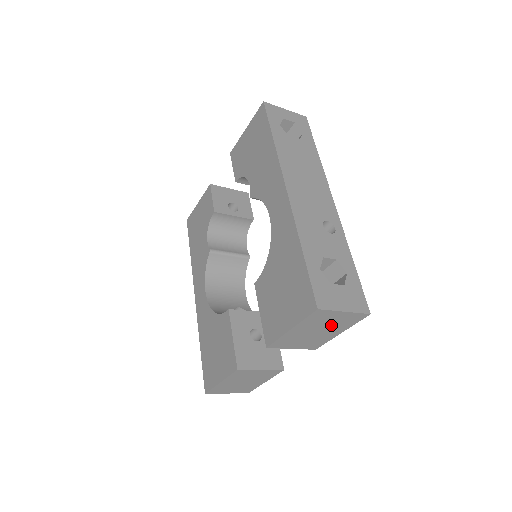
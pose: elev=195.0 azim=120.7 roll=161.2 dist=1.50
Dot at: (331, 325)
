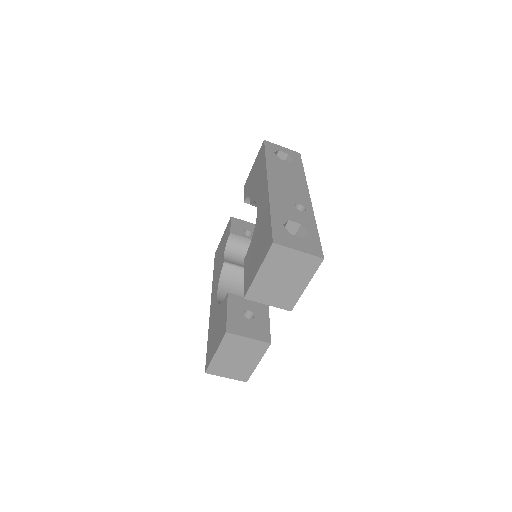
Dot at: (293, 271)
